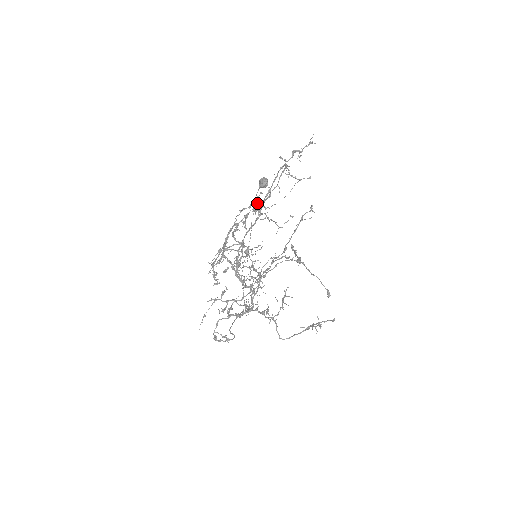
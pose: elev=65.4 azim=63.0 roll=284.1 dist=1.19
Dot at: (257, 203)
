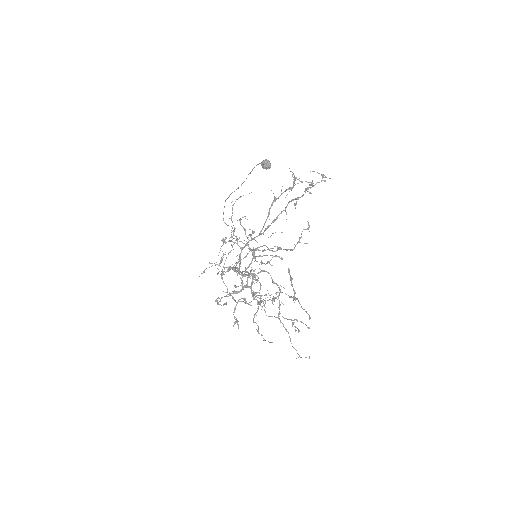
Dot at: (276, 283)
